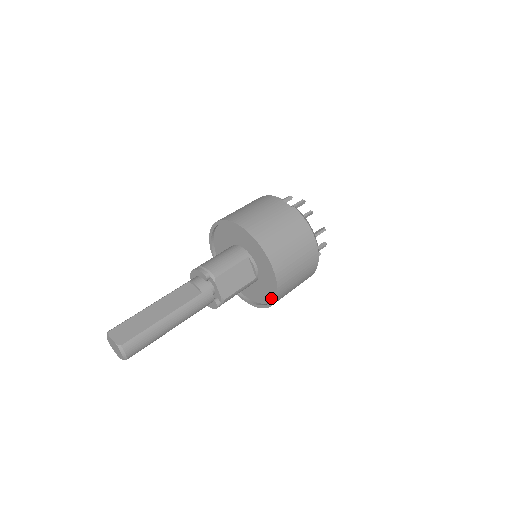
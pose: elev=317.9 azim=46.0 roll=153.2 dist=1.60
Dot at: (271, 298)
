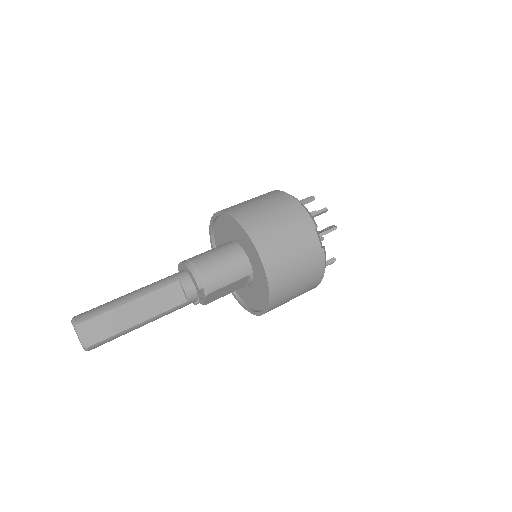
Dot at: (247, 303)
